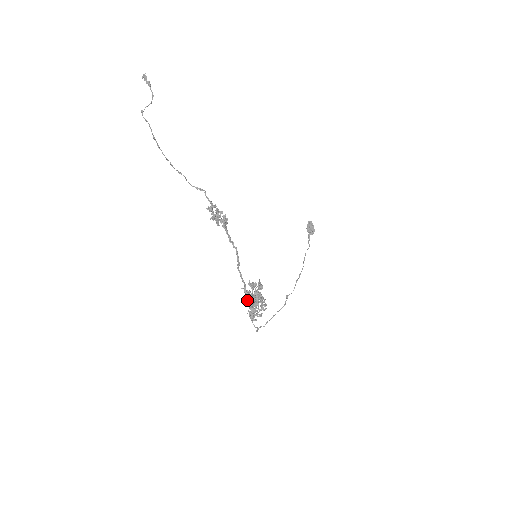
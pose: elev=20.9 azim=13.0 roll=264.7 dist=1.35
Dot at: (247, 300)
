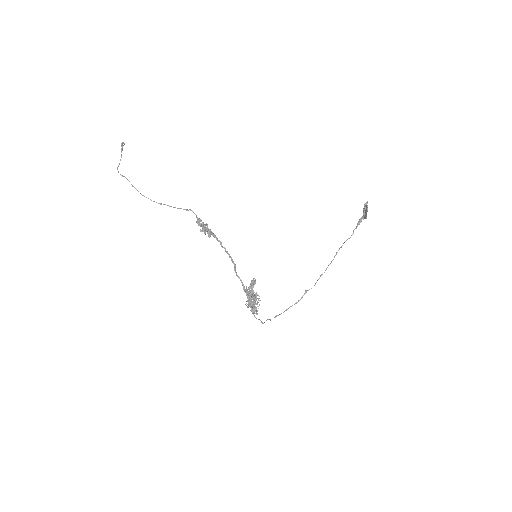
Dot at: (247, 296)
